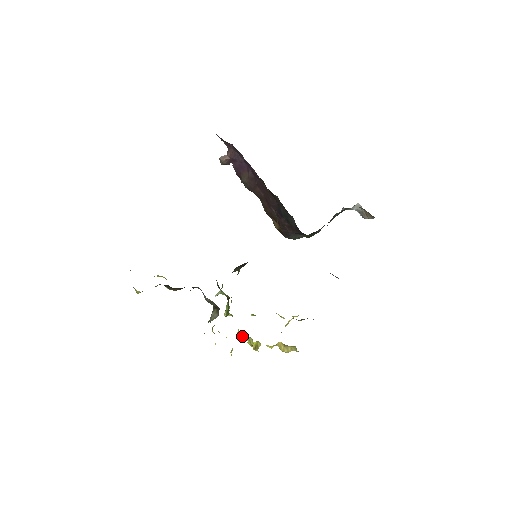
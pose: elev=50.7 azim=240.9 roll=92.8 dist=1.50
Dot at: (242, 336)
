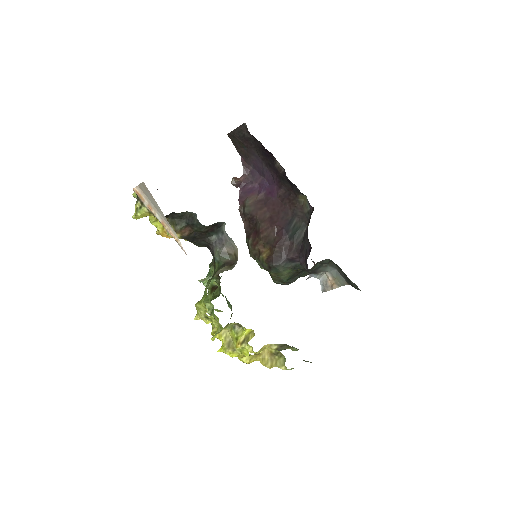
Dot at: (220, 333)
